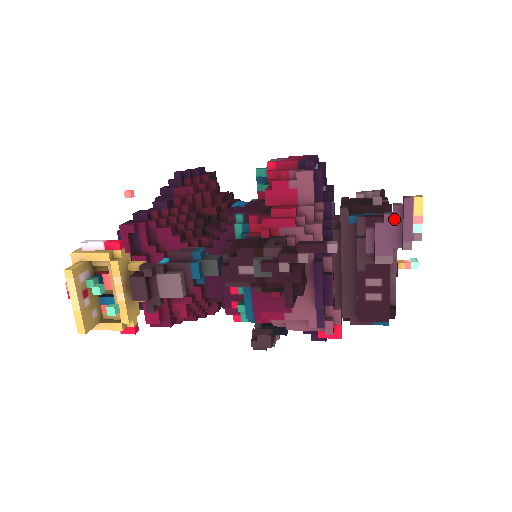
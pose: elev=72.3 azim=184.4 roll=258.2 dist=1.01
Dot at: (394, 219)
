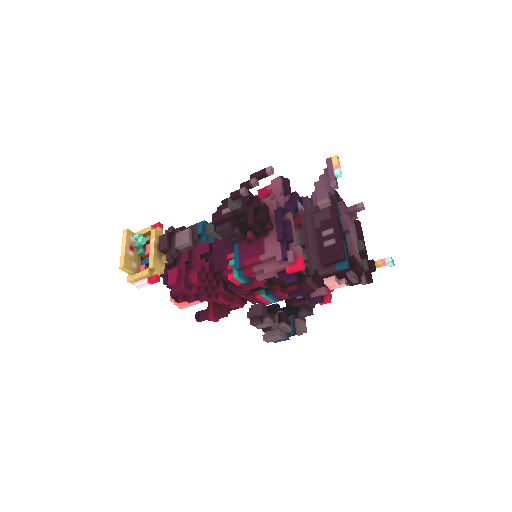
Dot at: (325, 176)
